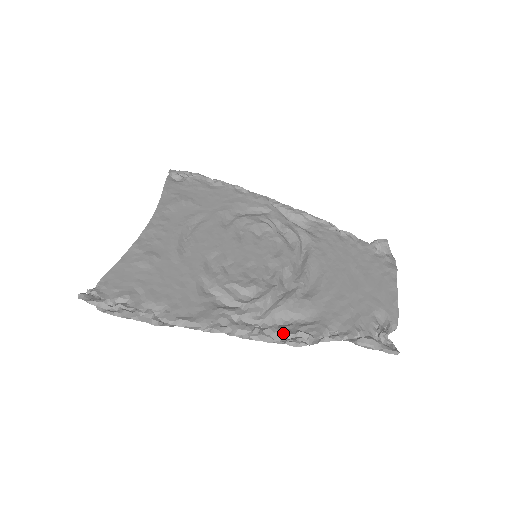
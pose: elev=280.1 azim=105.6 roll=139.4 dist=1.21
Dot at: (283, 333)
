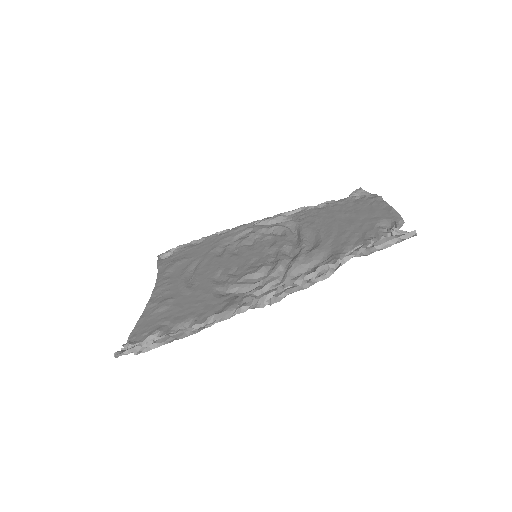
Dot at: (305, 277)
